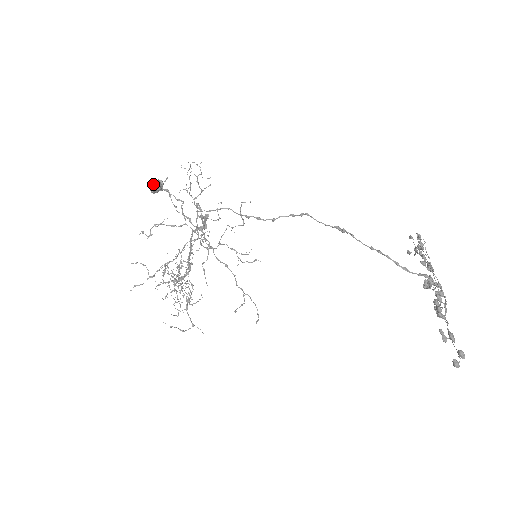
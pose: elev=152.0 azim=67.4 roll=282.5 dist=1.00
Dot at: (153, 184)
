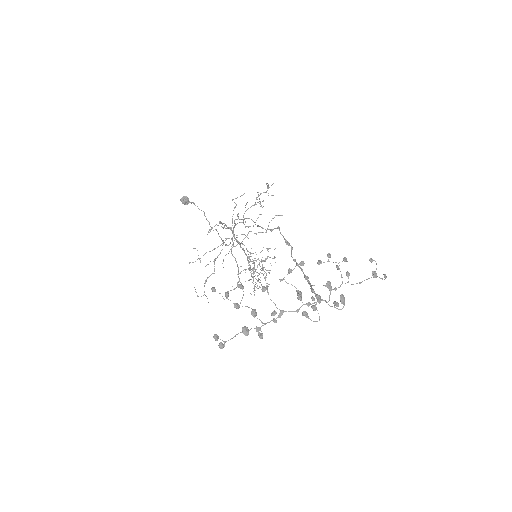
Dot at: (182, 199)
